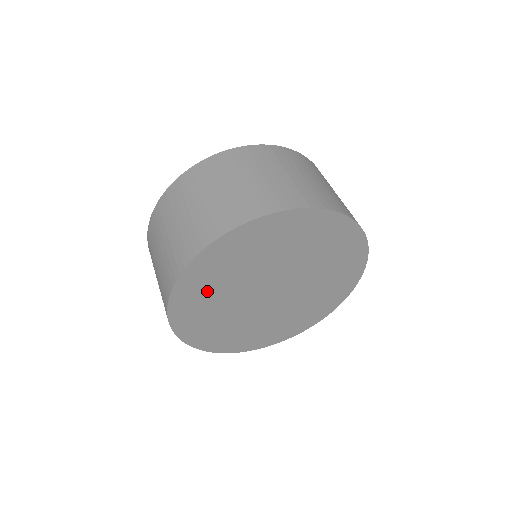
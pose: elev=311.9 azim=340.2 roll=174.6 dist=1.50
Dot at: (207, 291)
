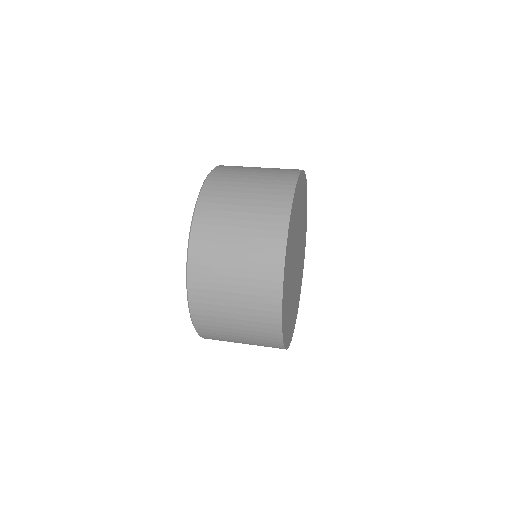
Dot at: (287, 300)
